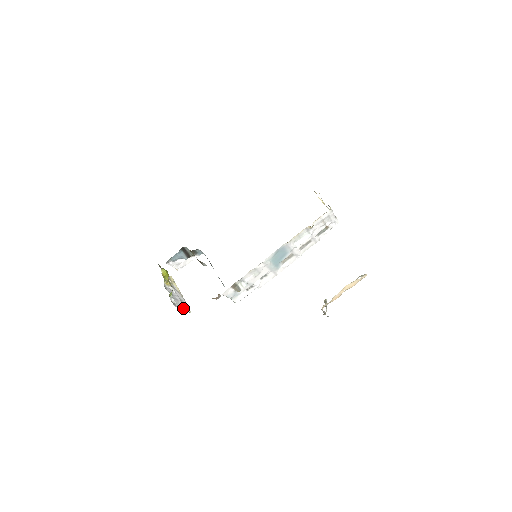
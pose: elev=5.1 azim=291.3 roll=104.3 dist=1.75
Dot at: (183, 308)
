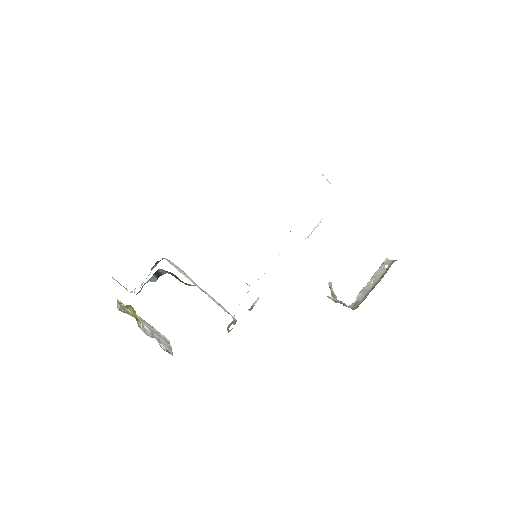
Dot at: (169, 346)
